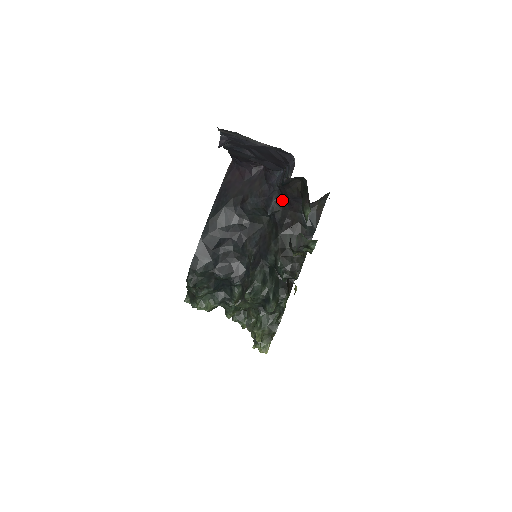
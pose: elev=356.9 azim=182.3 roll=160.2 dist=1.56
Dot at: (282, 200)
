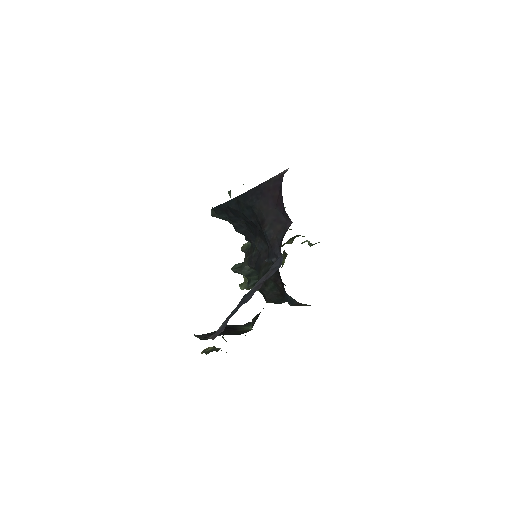
Dot at: occluded
